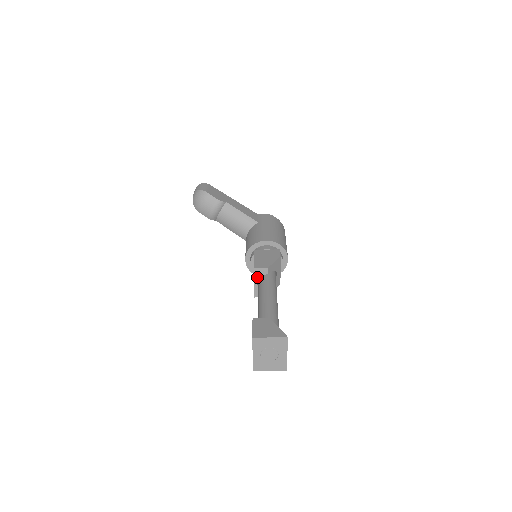
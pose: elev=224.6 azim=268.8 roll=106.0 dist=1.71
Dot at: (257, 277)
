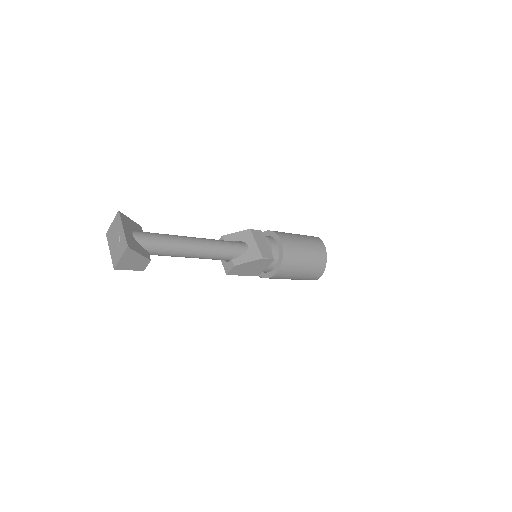
Dot at: occluded
